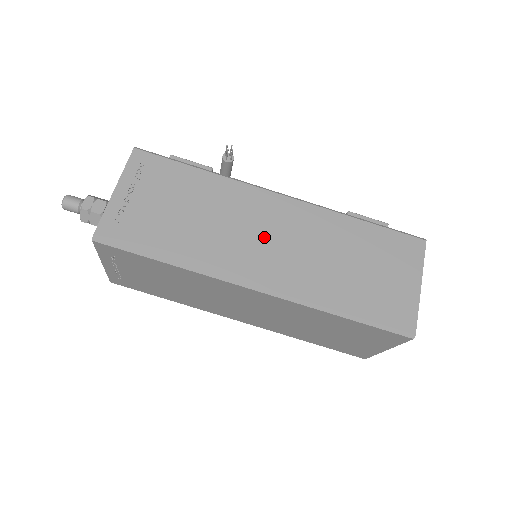
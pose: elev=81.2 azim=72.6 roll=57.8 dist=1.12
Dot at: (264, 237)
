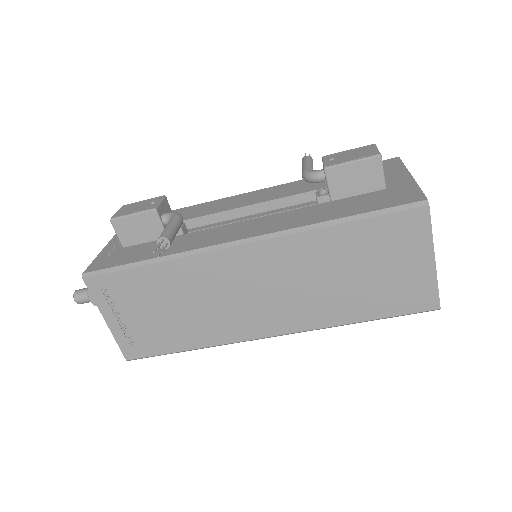
Dot at: (251, 295)
